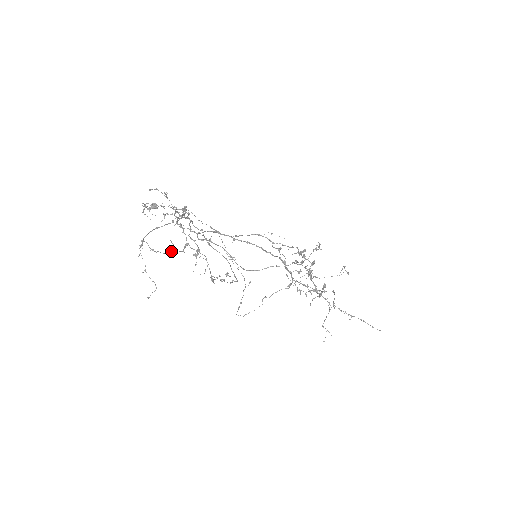
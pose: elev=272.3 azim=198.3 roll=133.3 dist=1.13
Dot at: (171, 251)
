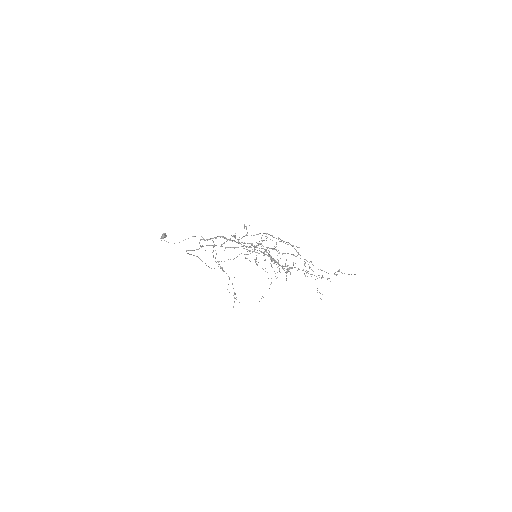
Dot at: (287, 266)
